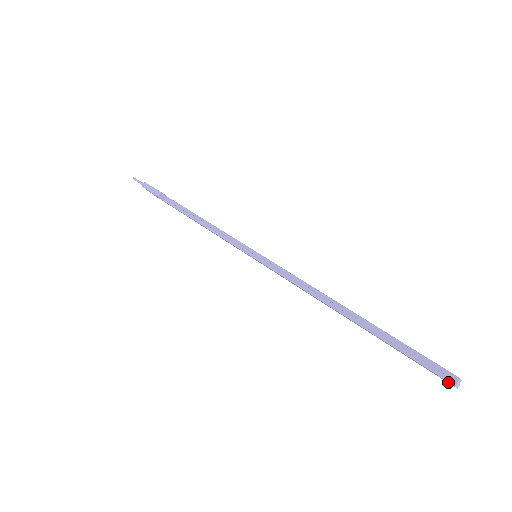
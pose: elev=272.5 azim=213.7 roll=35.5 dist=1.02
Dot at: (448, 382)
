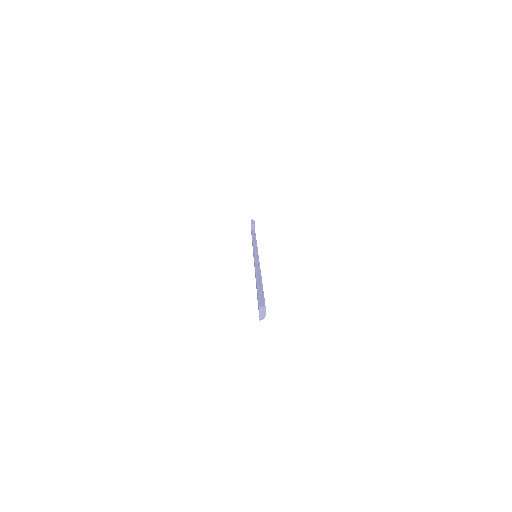
Dot at: (259, 309)
